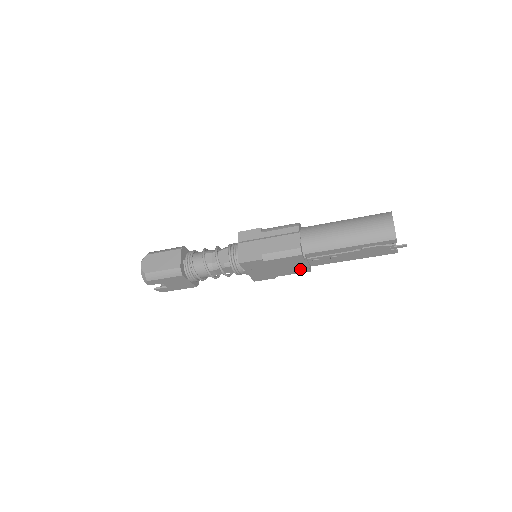
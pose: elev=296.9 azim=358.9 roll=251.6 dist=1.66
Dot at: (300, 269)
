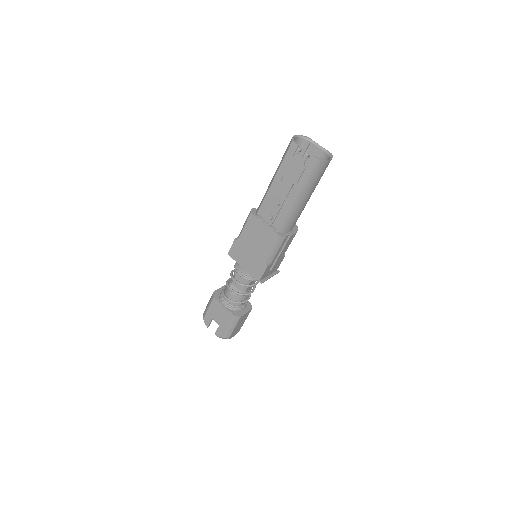
Dot at: (270, 237)
